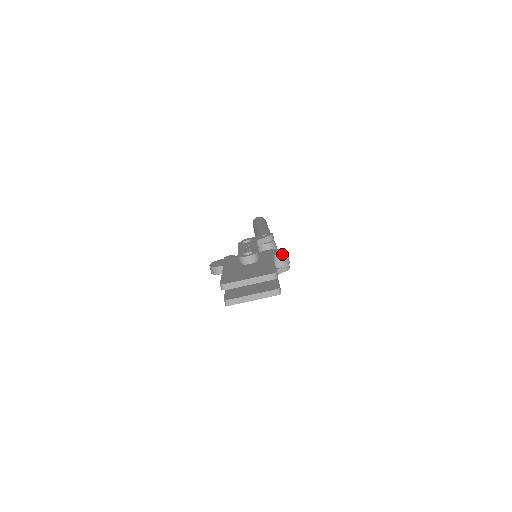
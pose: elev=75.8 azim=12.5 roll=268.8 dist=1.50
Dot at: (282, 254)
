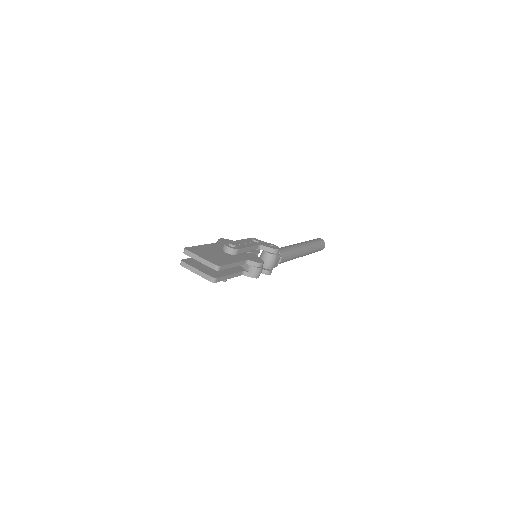
Dot at: (256, 263)
